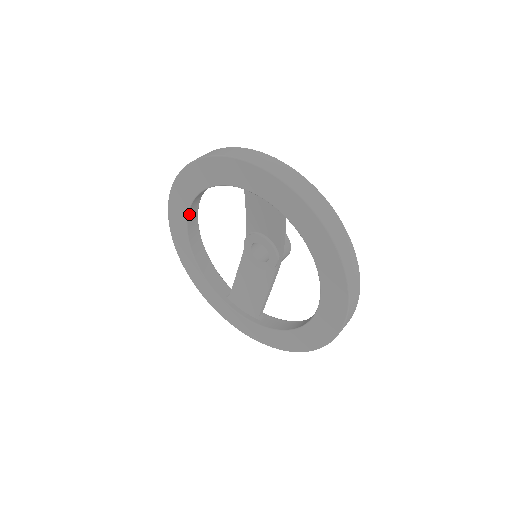
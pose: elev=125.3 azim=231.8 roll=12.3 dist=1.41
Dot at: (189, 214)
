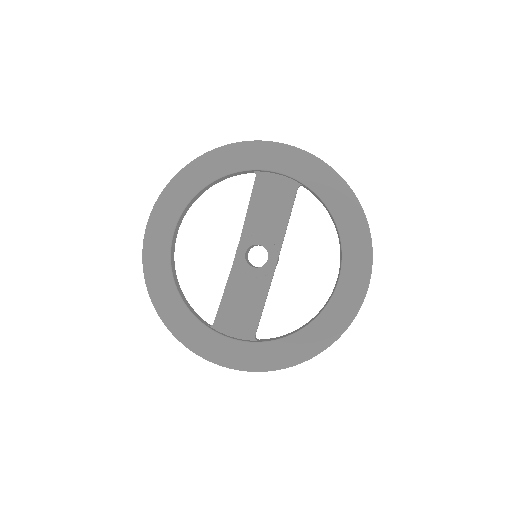
Dot at: (178, 221)
